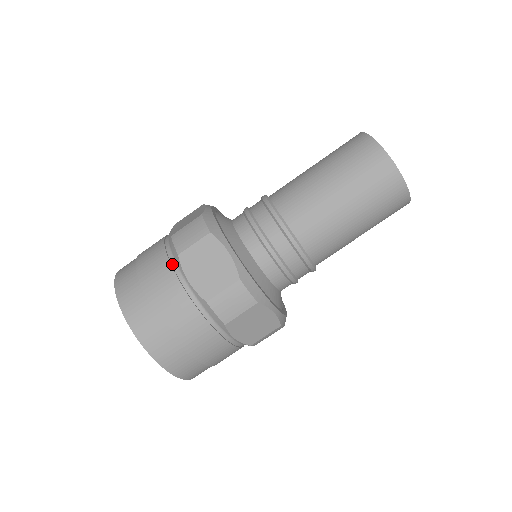
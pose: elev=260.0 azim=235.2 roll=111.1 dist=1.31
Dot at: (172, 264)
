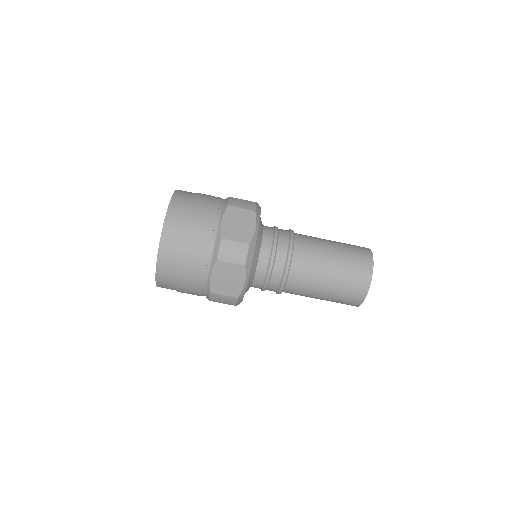
Dot at: (209, 257)
